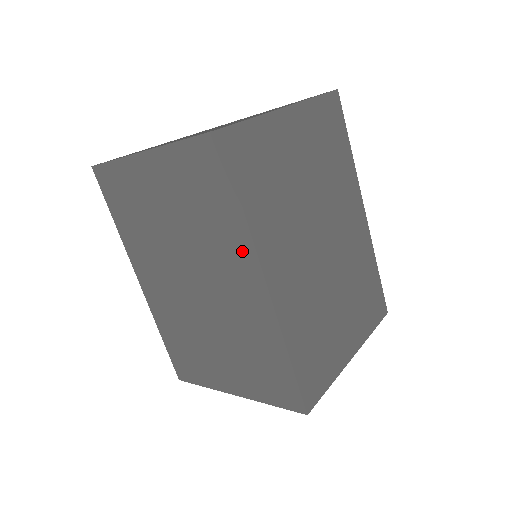
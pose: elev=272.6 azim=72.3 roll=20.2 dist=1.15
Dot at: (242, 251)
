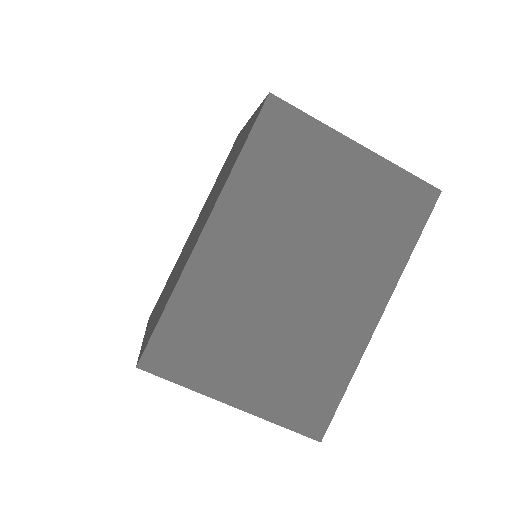
Dot at: (218, 195)
